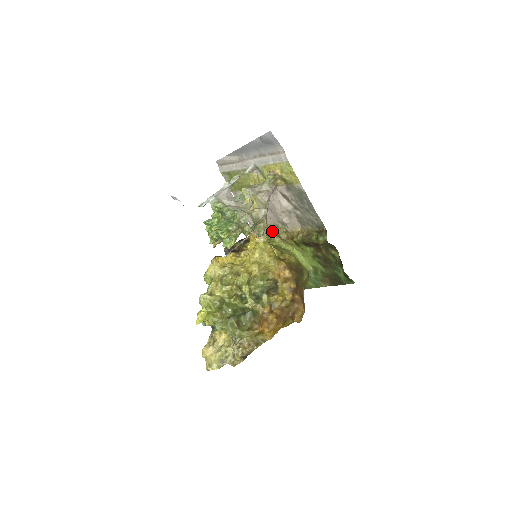
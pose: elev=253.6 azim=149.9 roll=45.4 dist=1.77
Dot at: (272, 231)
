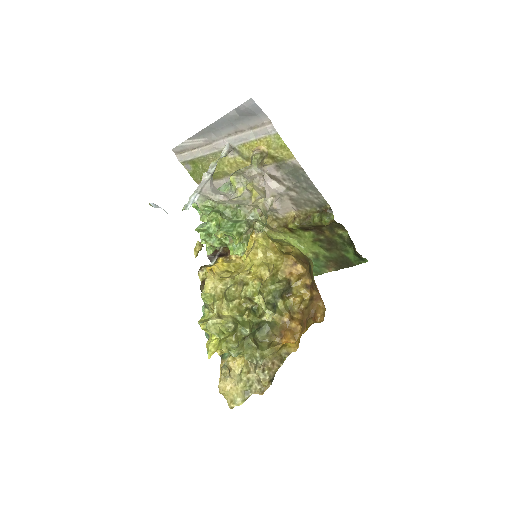
Dot at: occluded
